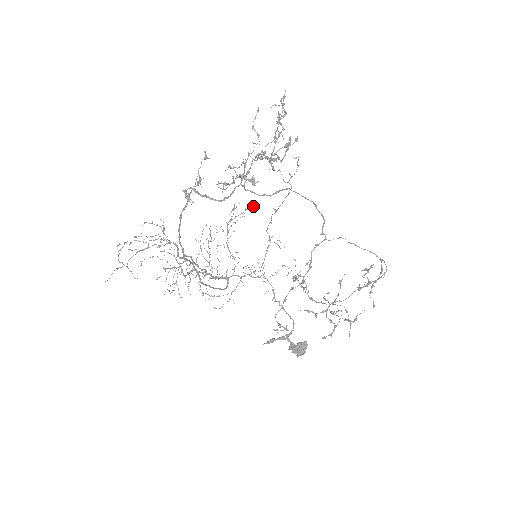
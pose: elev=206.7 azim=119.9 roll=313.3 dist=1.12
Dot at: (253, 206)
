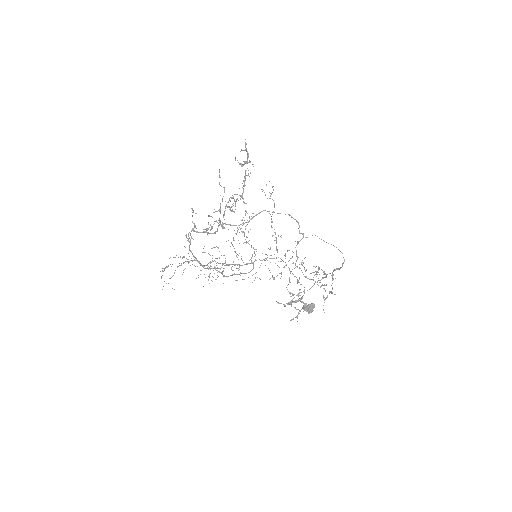
Dot at: occluded
